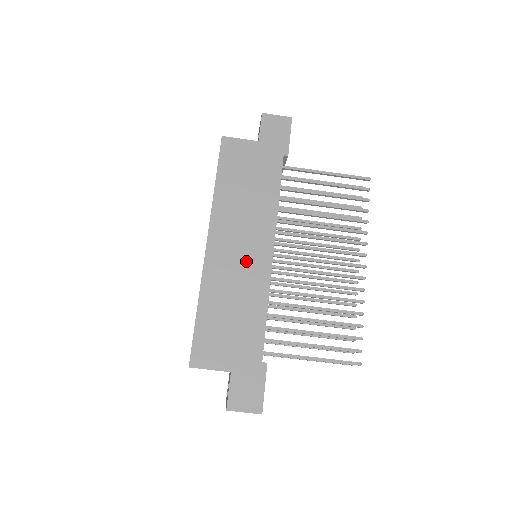
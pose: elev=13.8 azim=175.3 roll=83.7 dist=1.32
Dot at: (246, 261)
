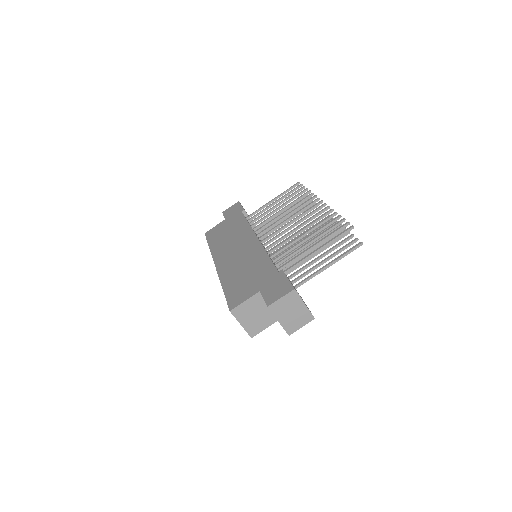
Dot at: (242, 251)
